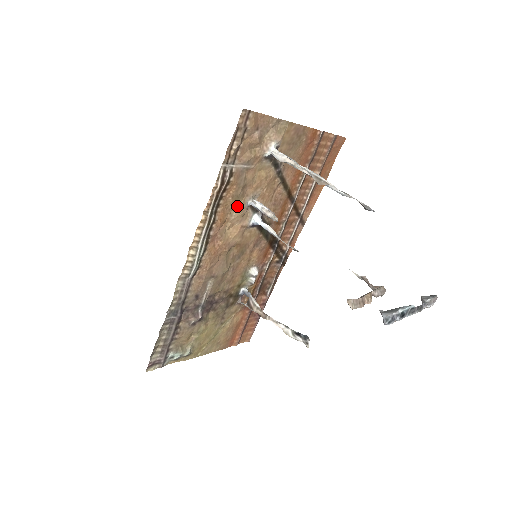
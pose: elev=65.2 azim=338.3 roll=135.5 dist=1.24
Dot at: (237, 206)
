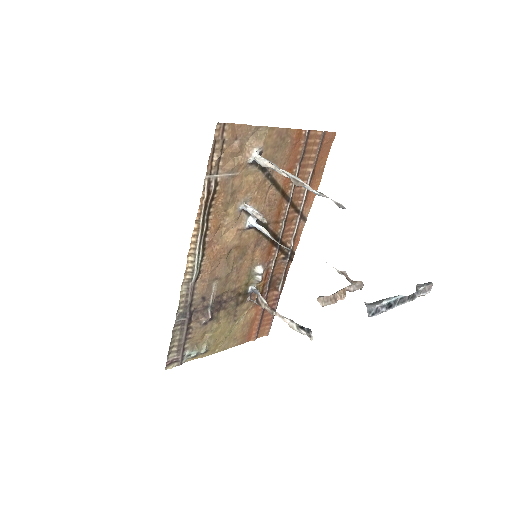
Dot at: (229, 212)
